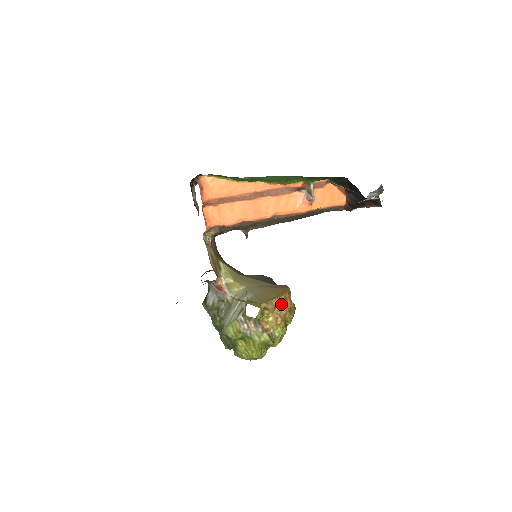
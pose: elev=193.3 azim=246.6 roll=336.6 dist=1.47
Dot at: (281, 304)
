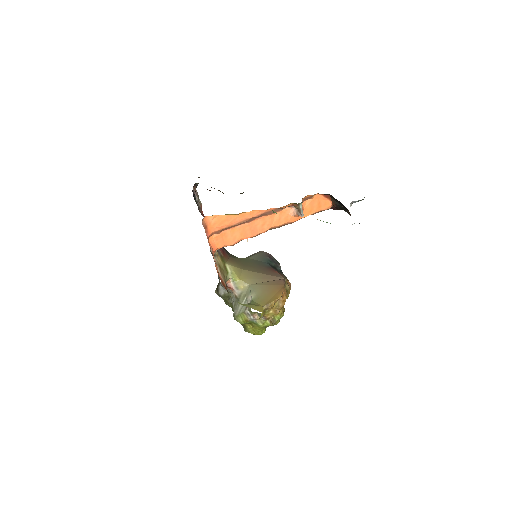
Dot at: (279, 301)
